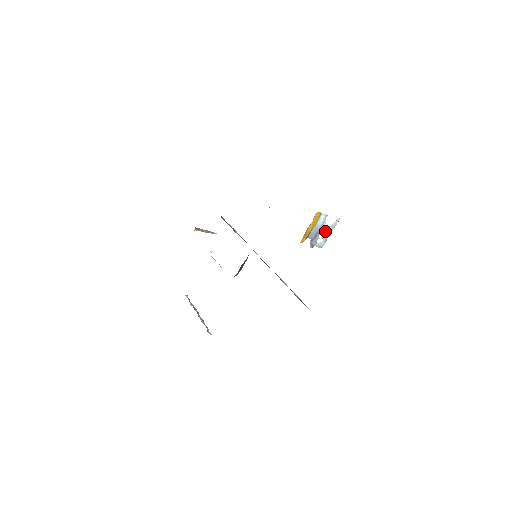
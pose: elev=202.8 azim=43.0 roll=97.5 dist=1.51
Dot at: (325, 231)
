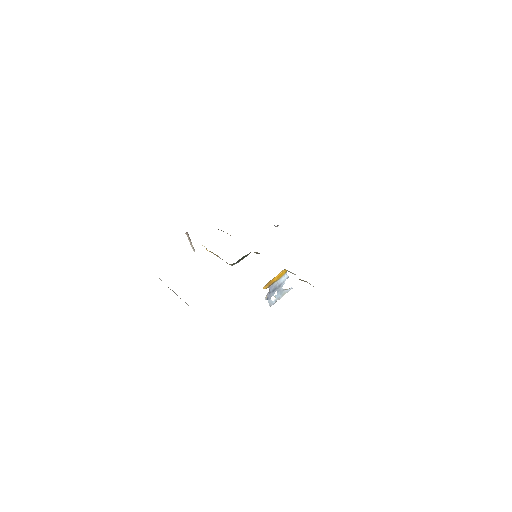
Dot at: (280, 291)
